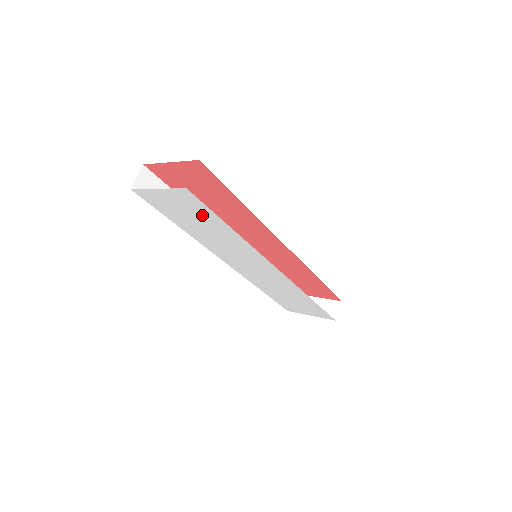
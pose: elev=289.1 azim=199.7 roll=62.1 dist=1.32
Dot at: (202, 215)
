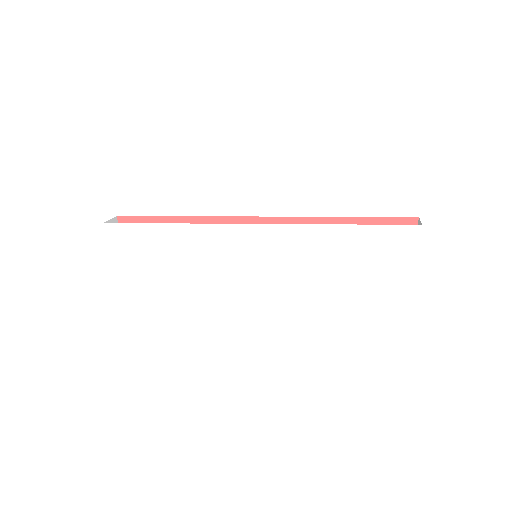
Dot at: (145, 241)
